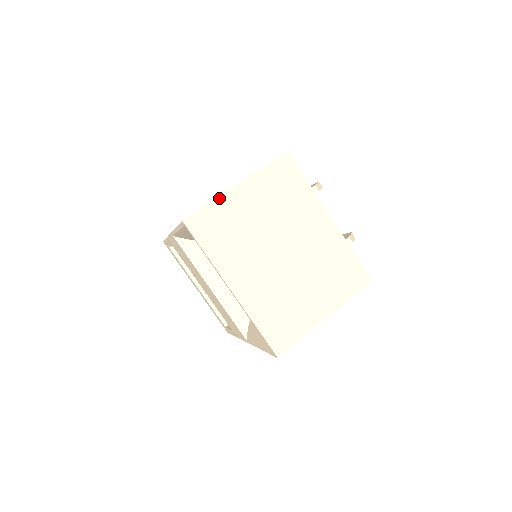
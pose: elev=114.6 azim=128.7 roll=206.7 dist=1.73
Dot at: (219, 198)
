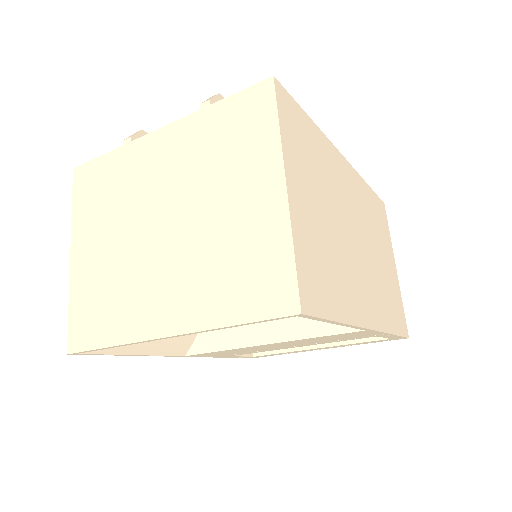
Dot at: (70, 289)
